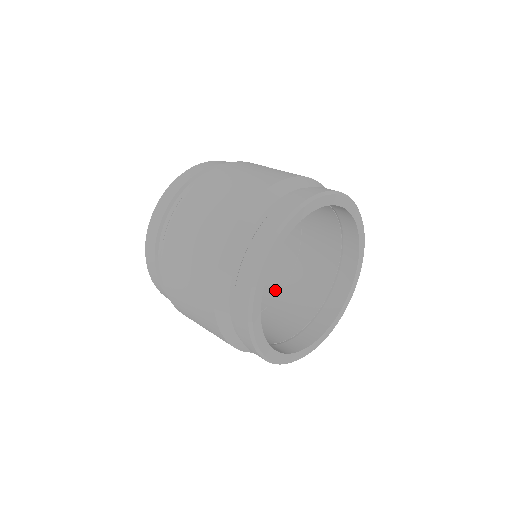
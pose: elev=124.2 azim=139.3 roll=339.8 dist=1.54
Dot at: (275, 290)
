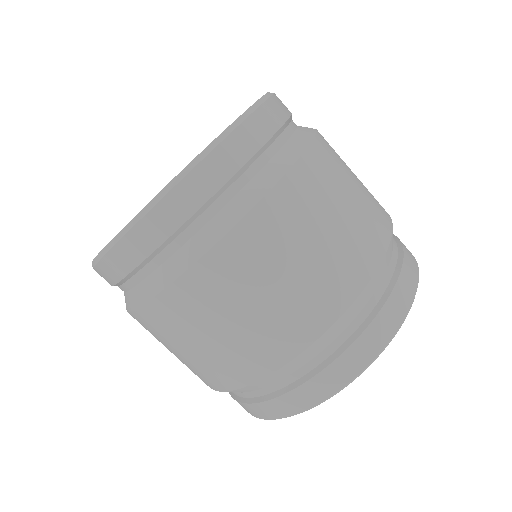
Dot at: occluded
